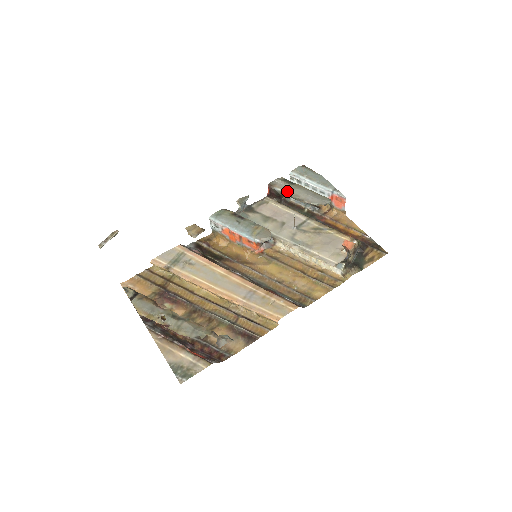
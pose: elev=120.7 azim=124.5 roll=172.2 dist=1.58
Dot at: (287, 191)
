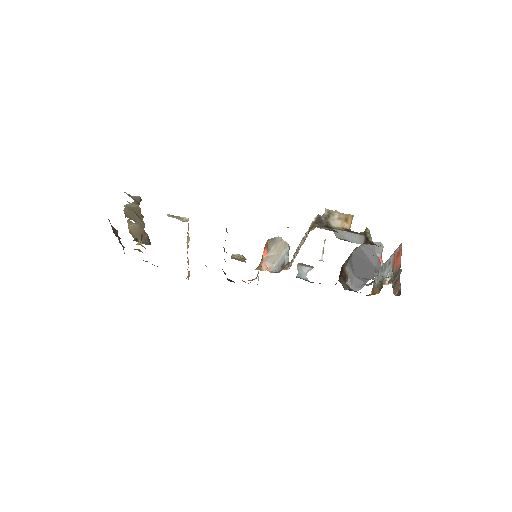
Dot at: occluded
